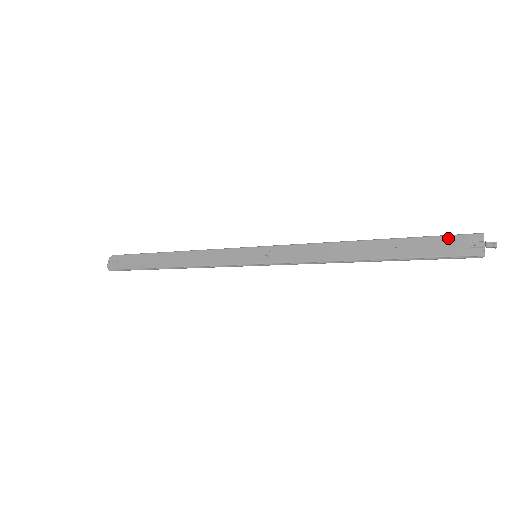
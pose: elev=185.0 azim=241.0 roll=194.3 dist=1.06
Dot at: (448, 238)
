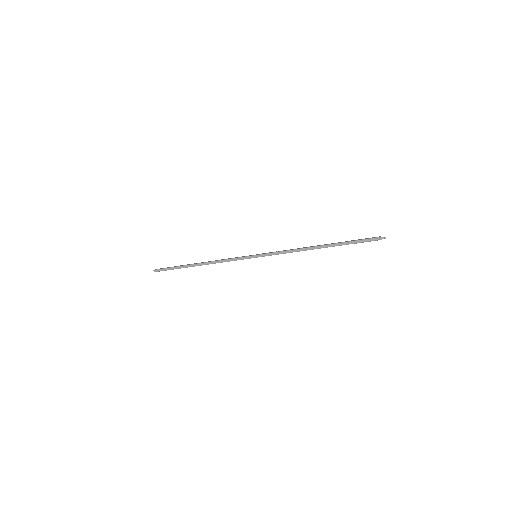
Dot at: occluded
